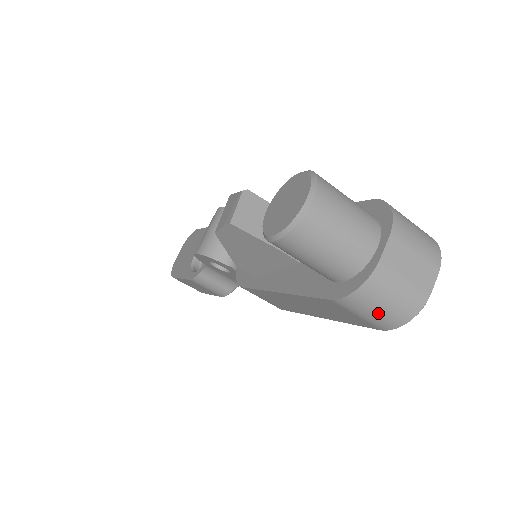
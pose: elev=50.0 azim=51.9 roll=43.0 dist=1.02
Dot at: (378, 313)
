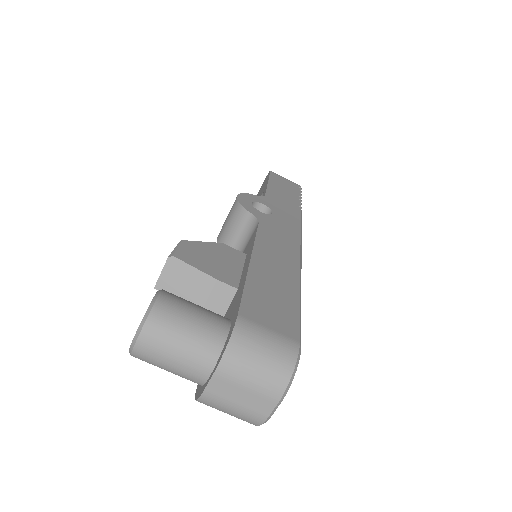
Dot at: occluded
